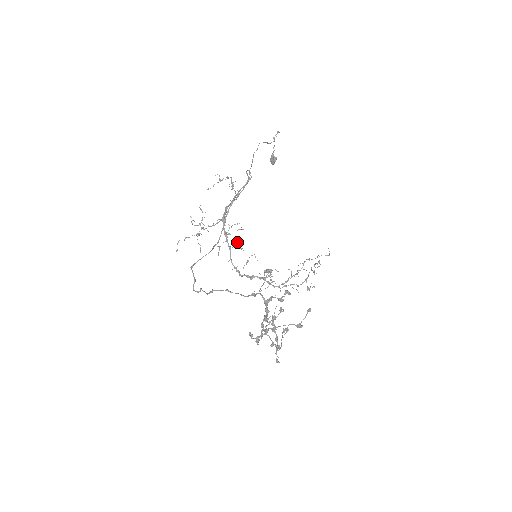
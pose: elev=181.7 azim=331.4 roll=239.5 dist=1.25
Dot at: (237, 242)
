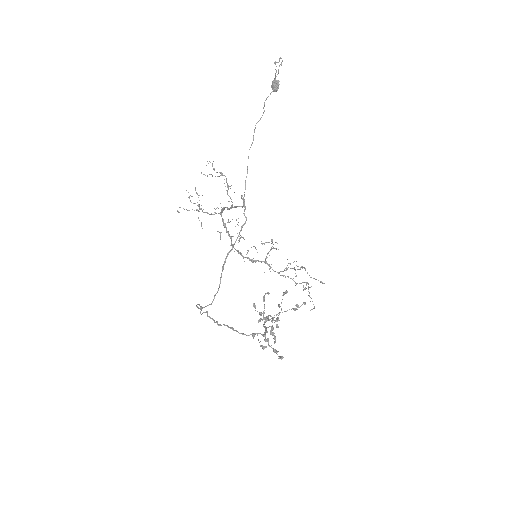
Dot at: occluded
